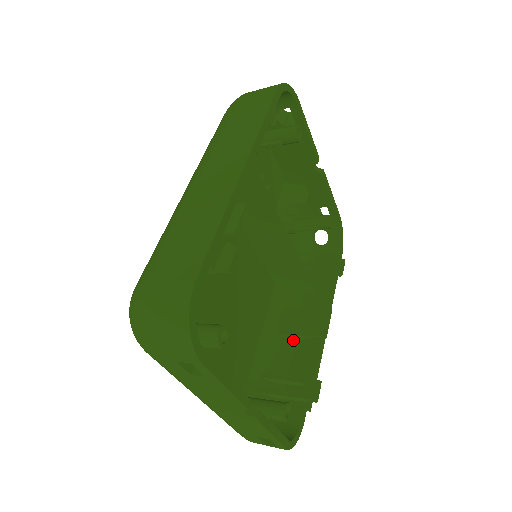
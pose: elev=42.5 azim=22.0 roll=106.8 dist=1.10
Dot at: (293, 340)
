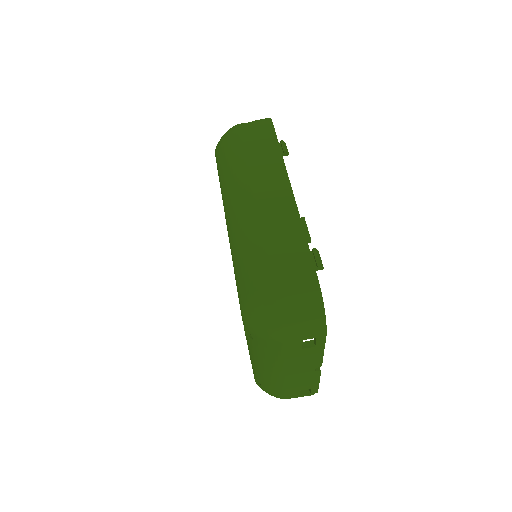
Dot at: occluded
